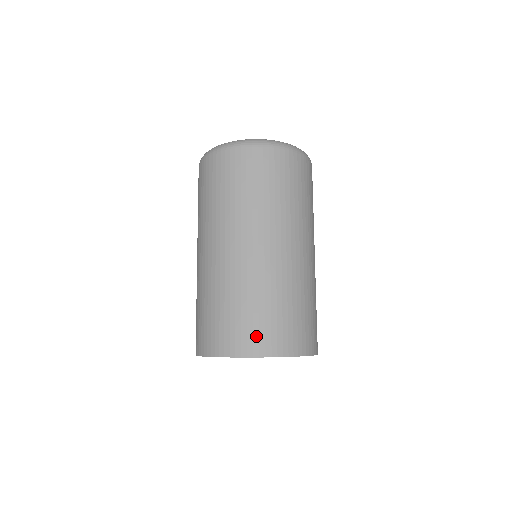
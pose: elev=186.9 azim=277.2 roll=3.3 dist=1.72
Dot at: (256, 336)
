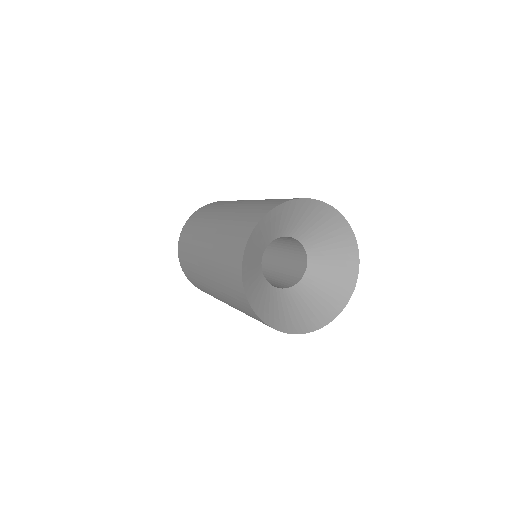
Dot at: occluded
